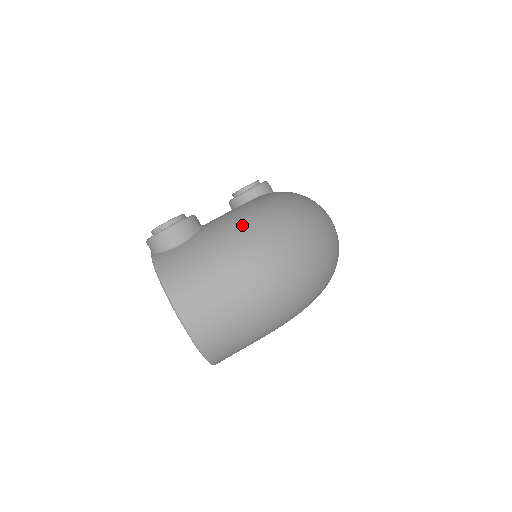
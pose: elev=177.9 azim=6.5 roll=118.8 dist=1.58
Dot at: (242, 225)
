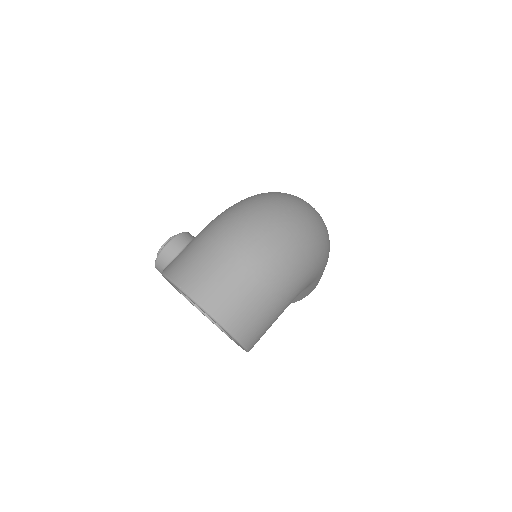
Dot at: (224, 216)
